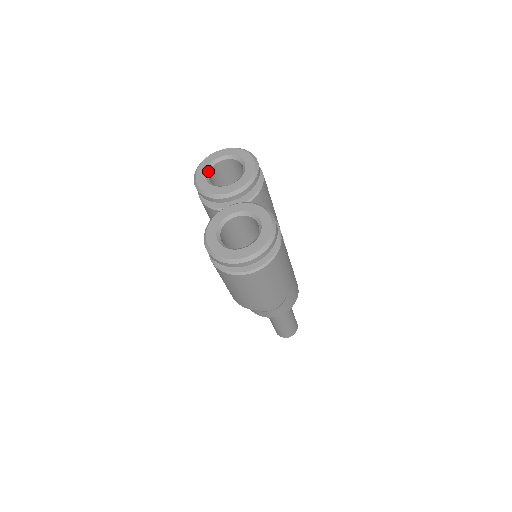
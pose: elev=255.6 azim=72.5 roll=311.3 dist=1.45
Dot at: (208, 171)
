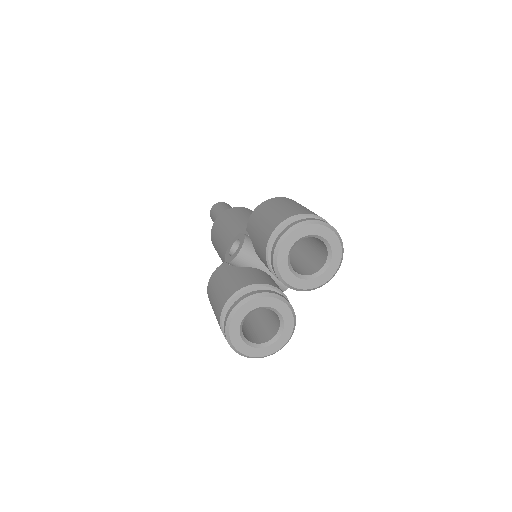
Dot at: occluded
